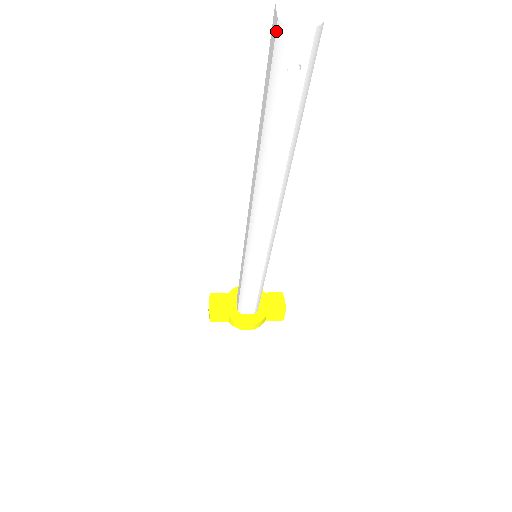
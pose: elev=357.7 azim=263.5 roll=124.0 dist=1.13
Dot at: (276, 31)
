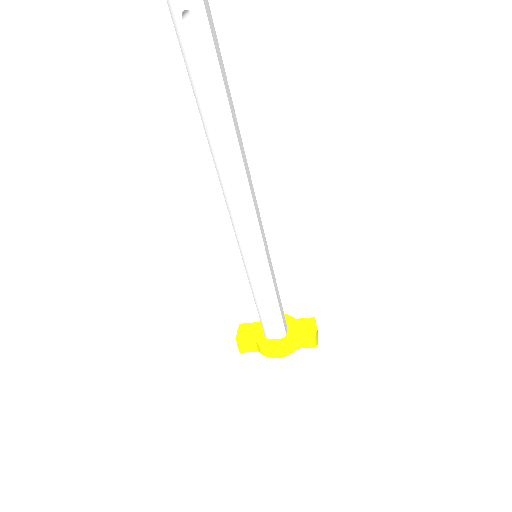
Dot at: out of frame
